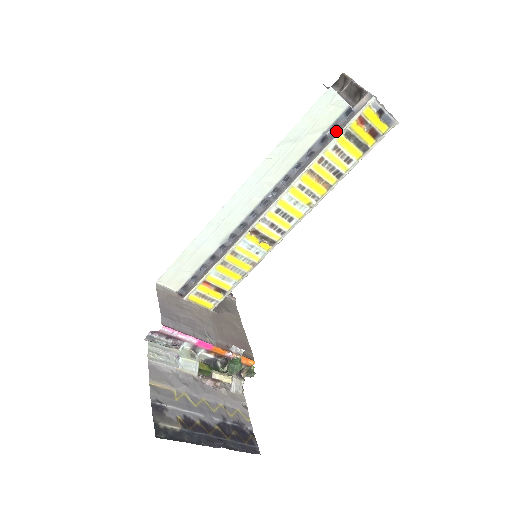
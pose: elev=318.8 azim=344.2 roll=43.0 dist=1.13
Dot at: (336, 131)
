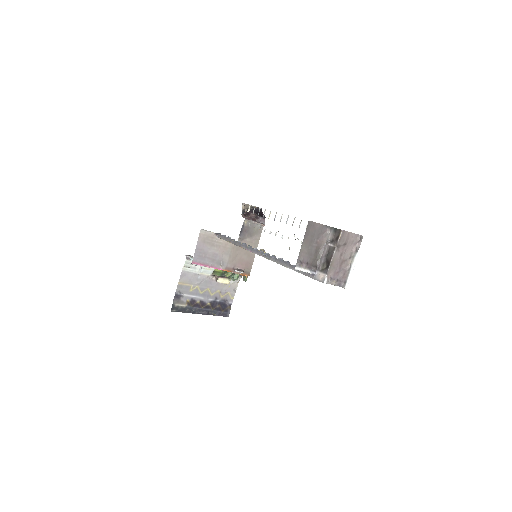
Dot at: occluded
